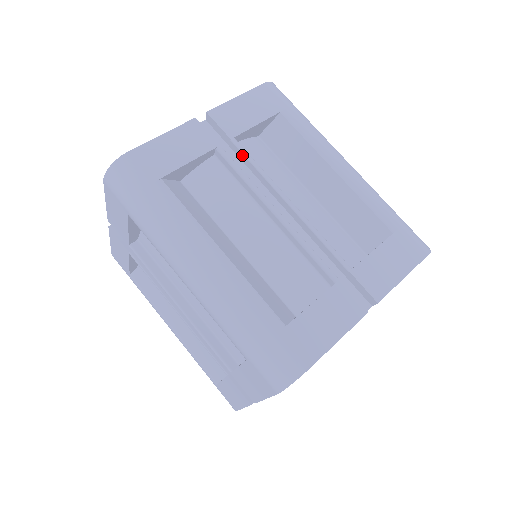
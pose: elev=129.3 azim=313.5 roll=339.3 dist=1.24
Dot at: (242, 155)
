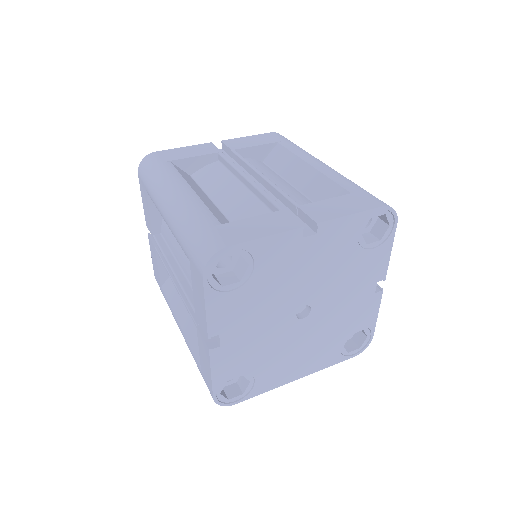
Dot at: (237, 157)
